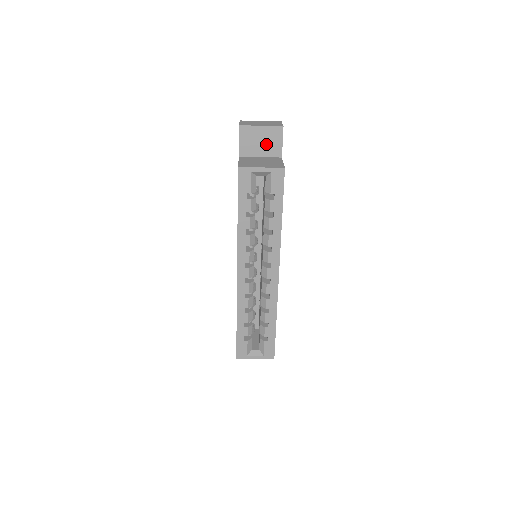
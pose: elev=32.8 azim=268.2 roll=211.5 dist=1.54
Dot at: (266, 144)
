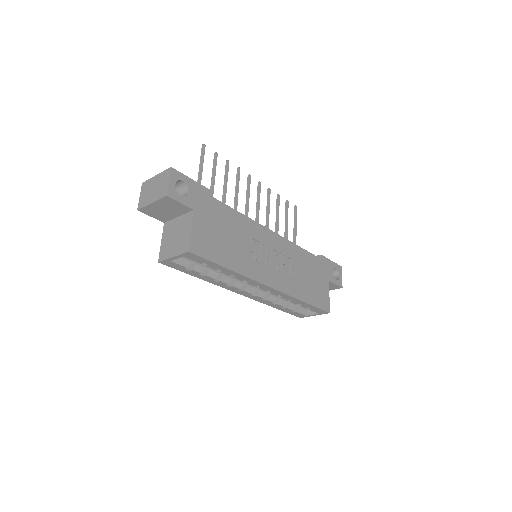
Dot at: (171, 209)
